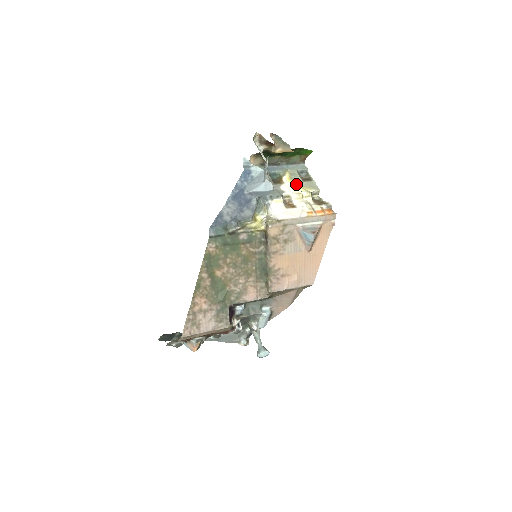
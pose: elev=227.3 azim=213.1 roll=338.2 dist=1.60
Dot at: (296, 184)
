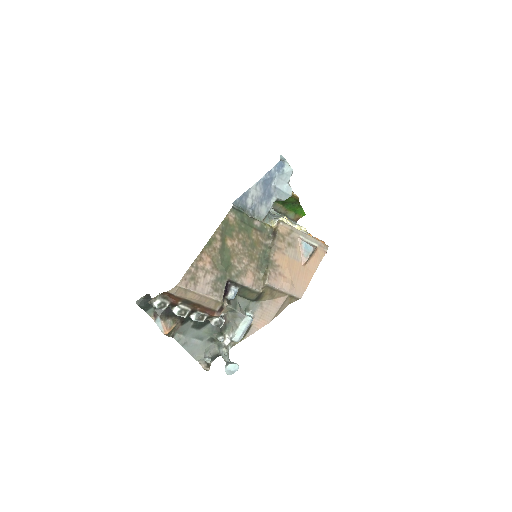
Dot at: occluded
